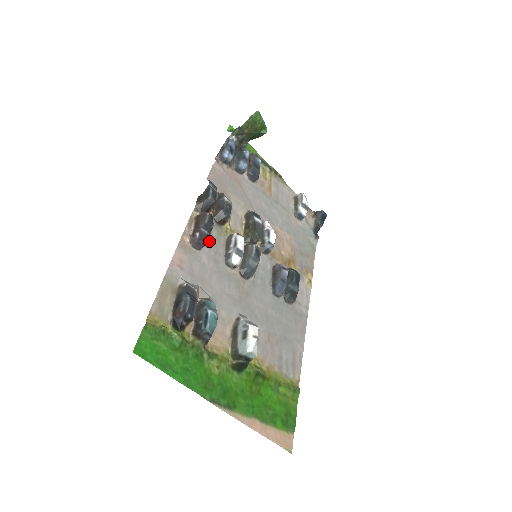
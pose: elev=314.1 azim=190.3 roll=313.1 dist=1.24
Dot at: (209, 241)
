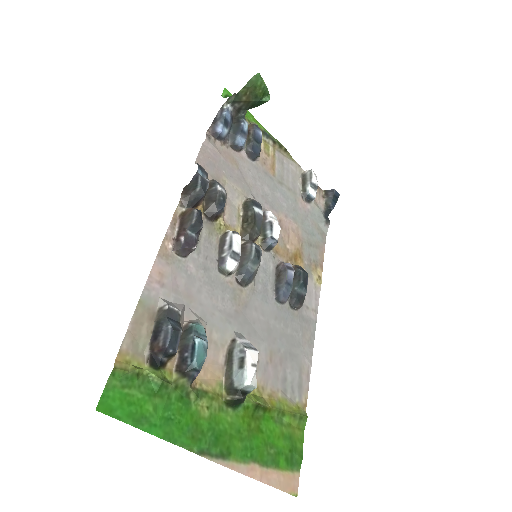
Dot at: (198, 244)
